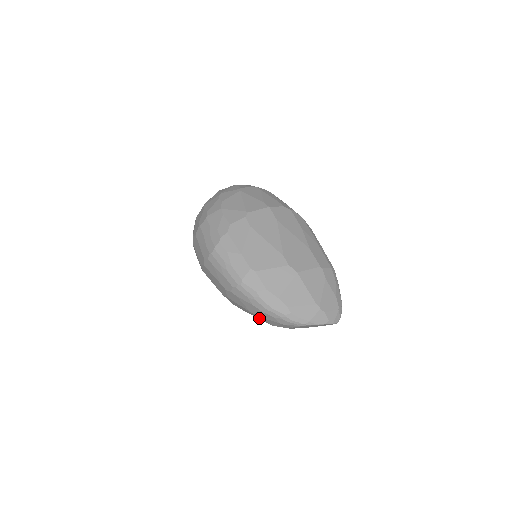
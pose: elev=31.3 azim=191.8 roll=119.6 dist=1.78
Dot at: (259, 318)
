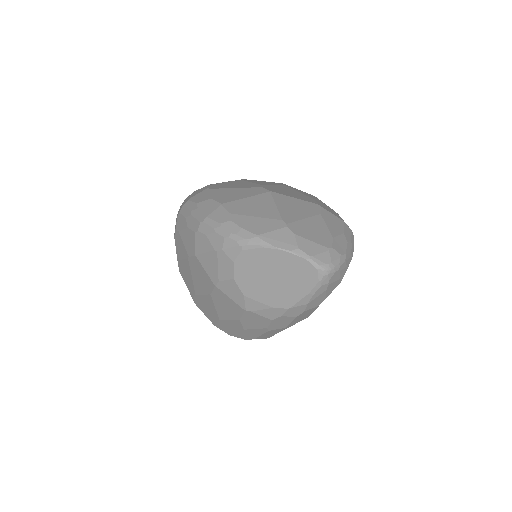
Dot at: (204, 282)
